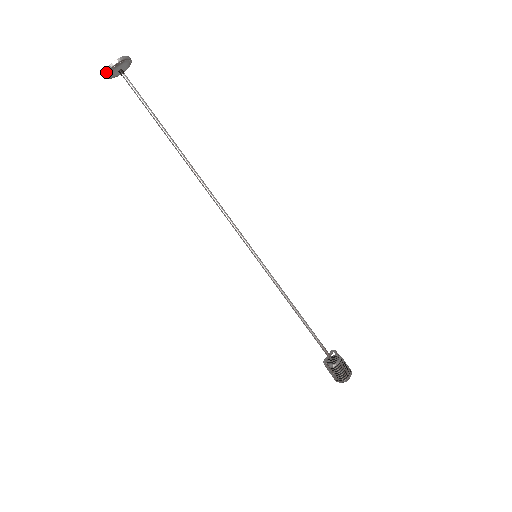
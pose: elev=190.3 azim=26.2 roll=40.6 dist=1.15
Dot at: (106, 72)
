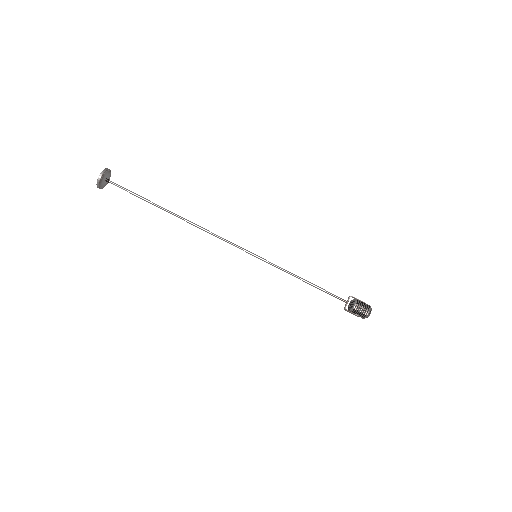
Dot at: occluded
